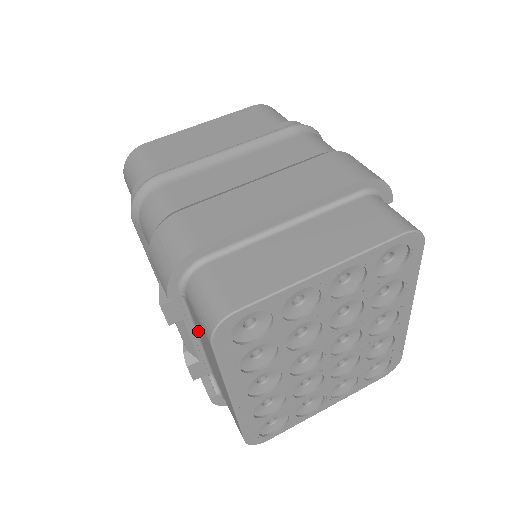
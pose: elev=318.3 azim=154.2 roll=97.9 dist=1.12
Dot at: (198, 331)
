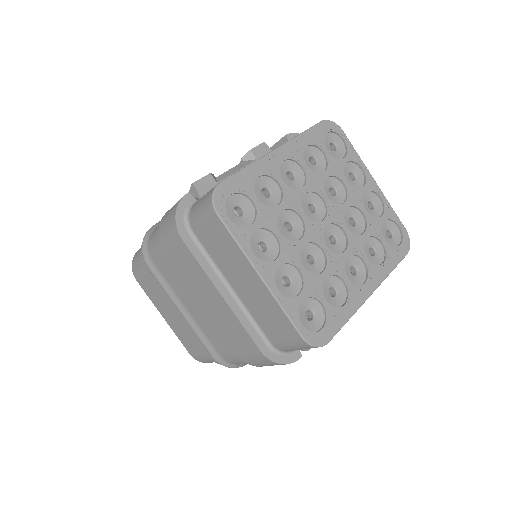
Dot at: occluded
